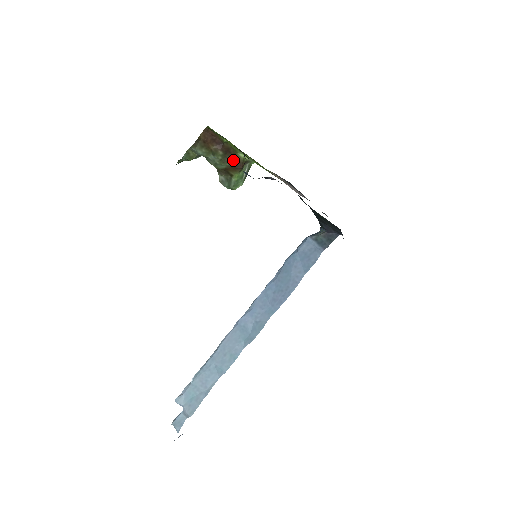
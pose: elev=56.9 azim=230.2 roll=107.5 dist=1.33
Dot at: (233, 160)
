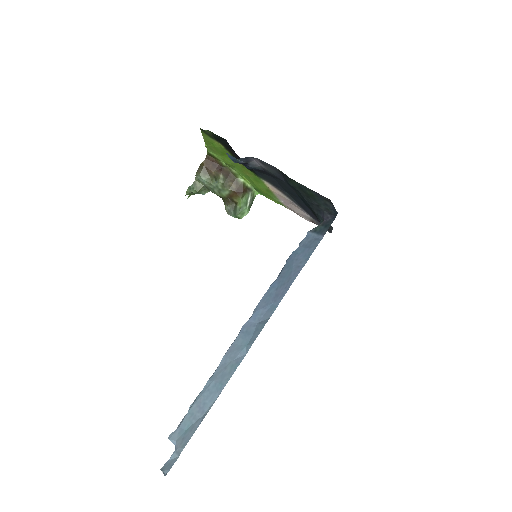
Dot at: (234, 185)
